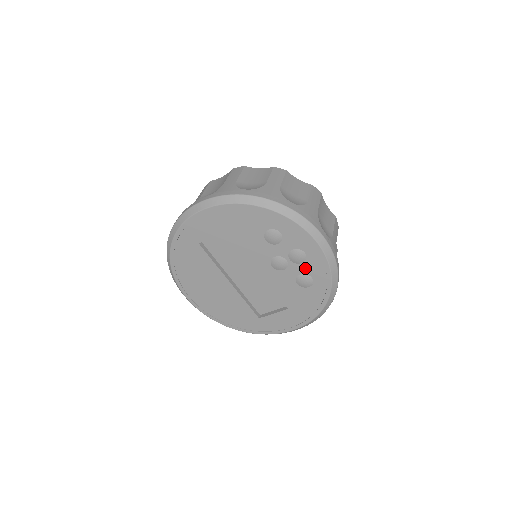
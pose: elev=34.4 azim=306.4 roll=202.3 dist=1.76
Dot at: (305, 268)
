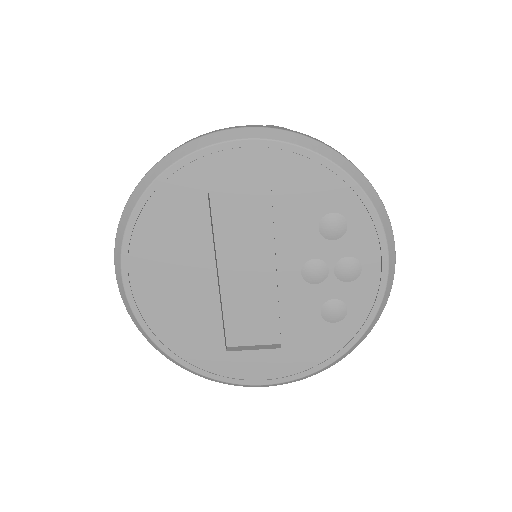
Dot at: (347, 291)
